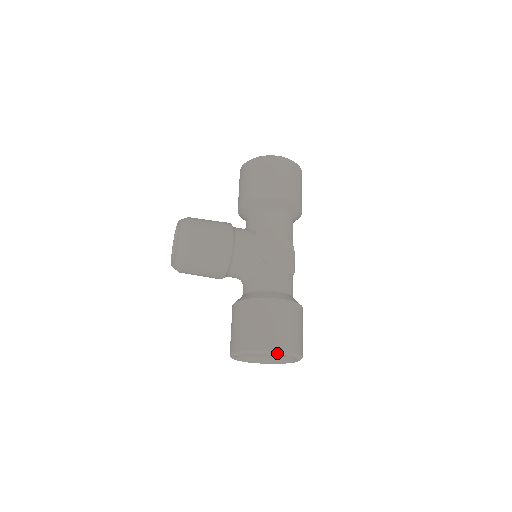
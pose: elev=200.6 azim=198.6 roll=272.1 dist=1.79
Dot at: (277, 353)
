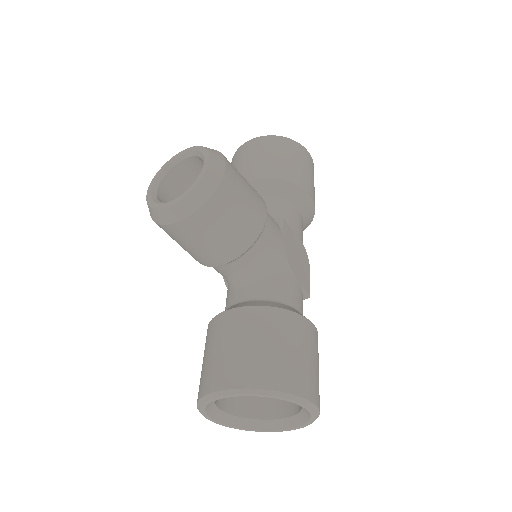
Dot at: (309, 405)
